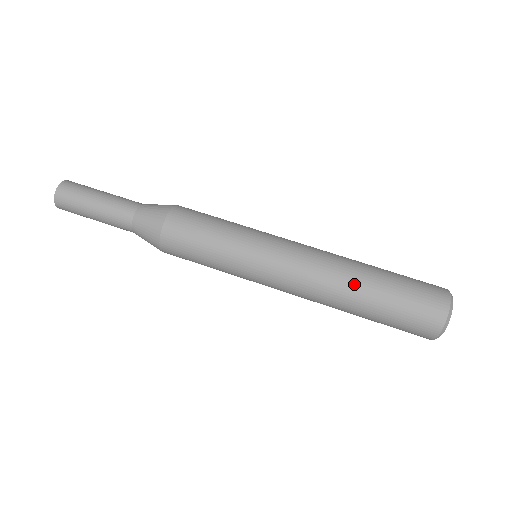
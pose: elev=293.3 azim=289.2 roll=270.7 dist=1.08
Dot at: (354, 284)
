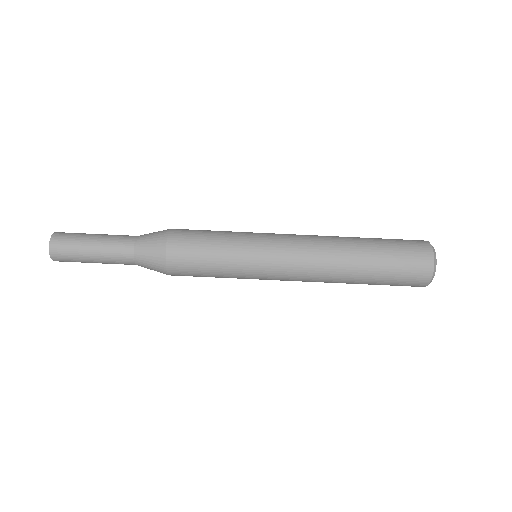
Dot at: (347, 281)
